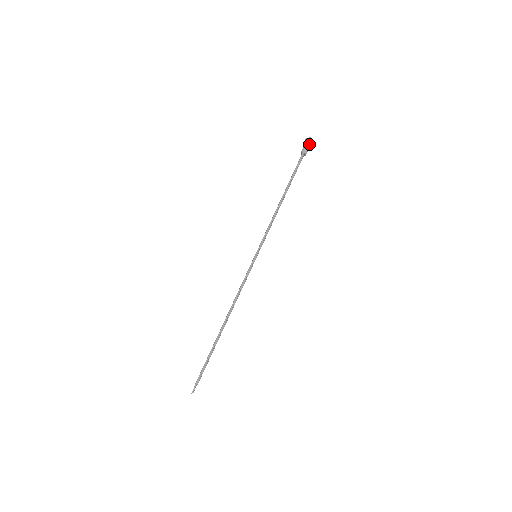
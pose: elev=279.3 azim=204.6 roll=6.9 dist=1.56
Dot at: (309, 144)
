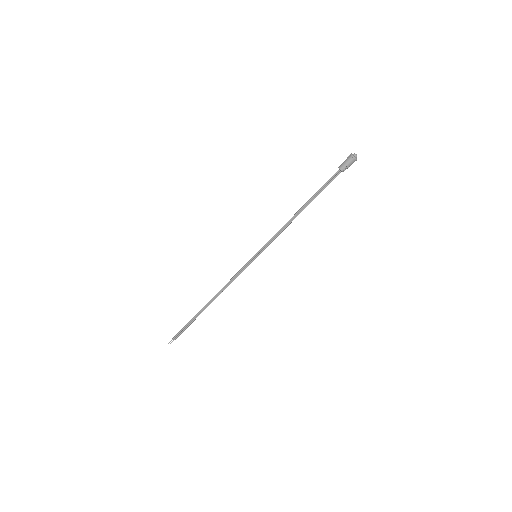
Dot at: (350, 162)
